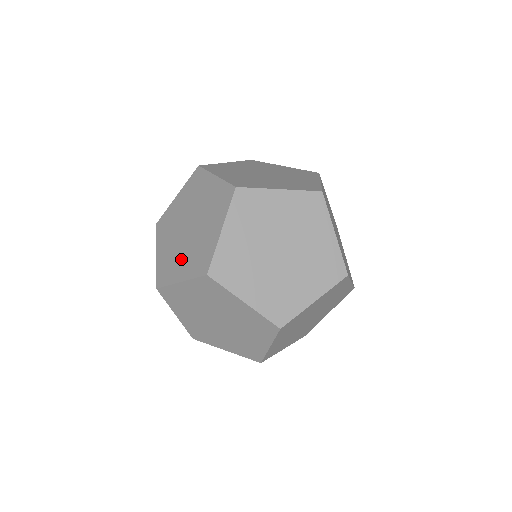
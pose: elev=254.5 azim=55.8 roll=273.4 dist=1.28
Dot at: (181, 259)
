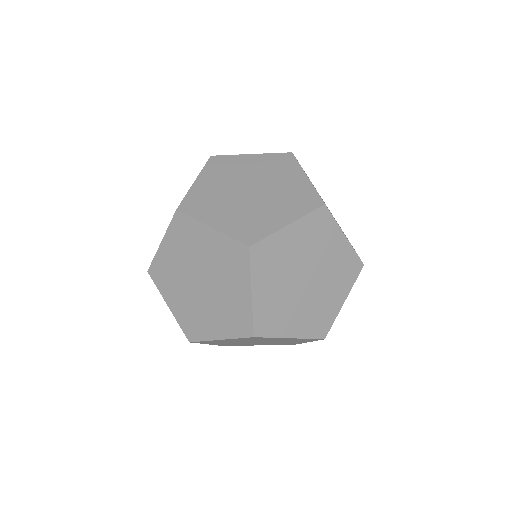
Dot at: occluded
